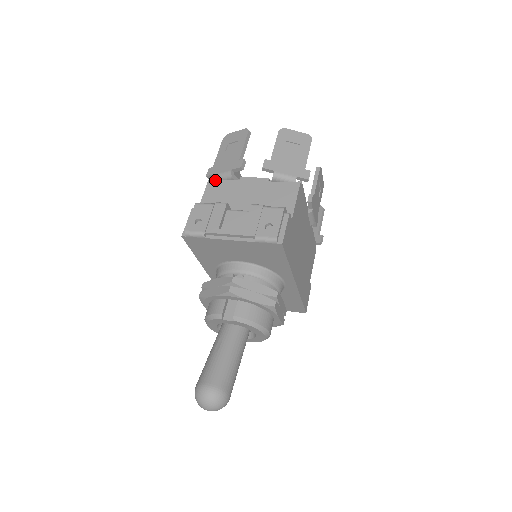
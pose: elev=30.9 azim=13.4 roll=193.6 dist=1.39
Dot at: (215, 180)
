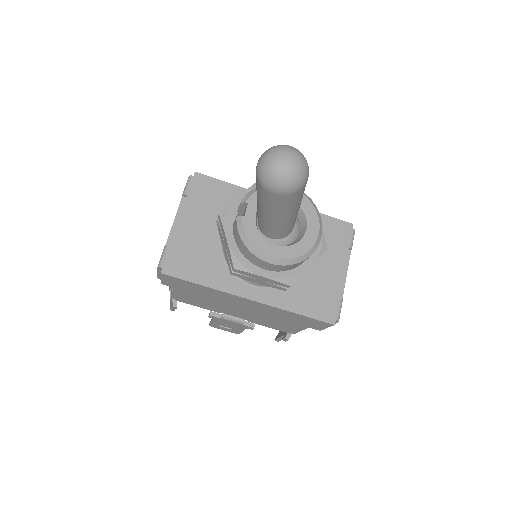
Dot at: occluded
